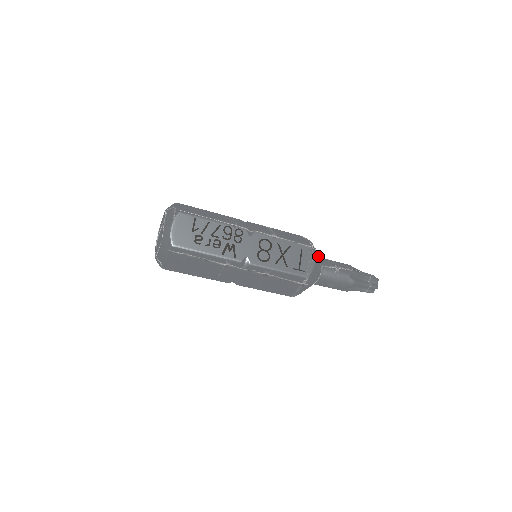
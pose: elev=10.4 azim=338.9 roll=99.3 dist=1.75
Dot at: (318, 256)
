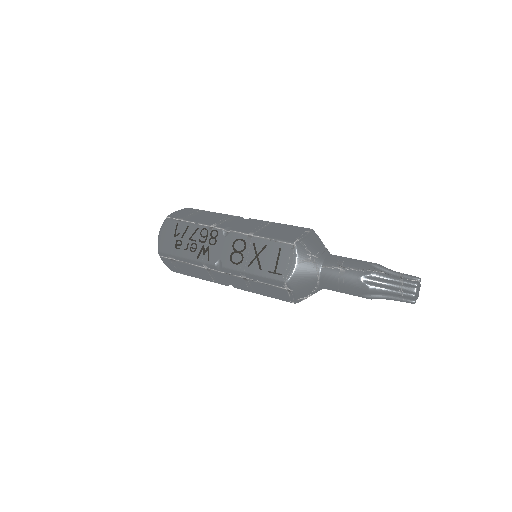
Dot at: (311, 254)
